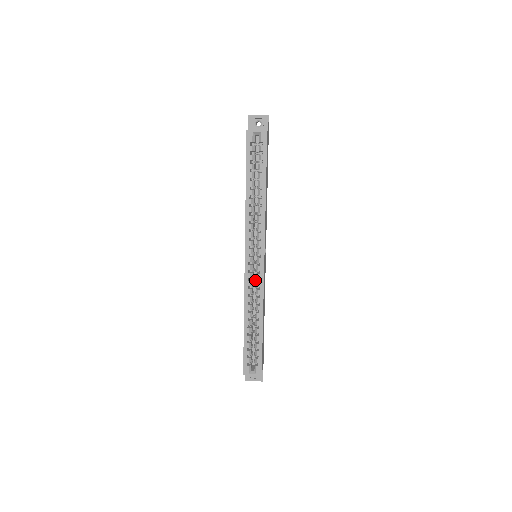
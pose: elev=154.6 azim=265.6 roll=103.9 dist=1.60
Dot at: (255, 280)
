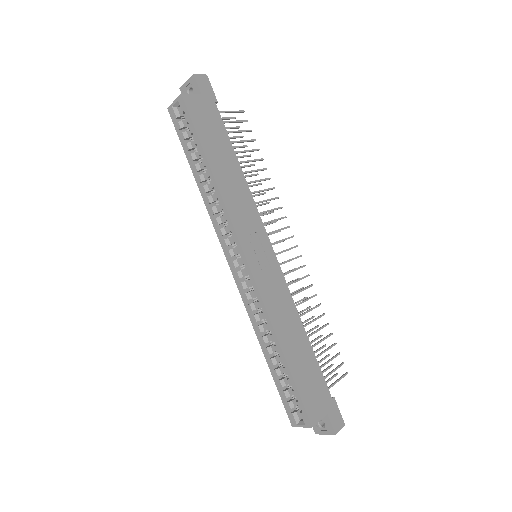
Dot at: occluded
